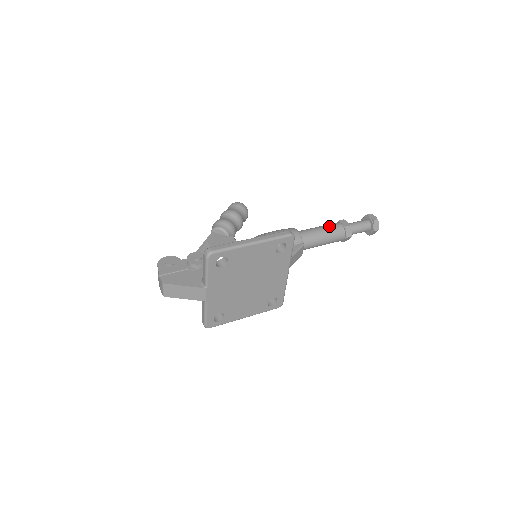
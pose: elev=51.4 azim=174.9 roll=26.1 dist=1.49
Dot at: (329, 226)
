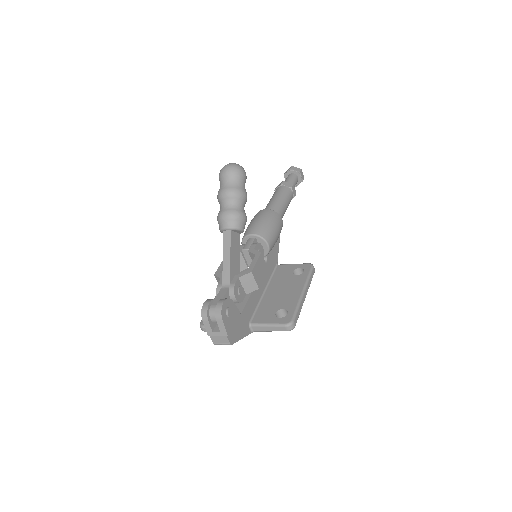
Dot at: (289, 199)
